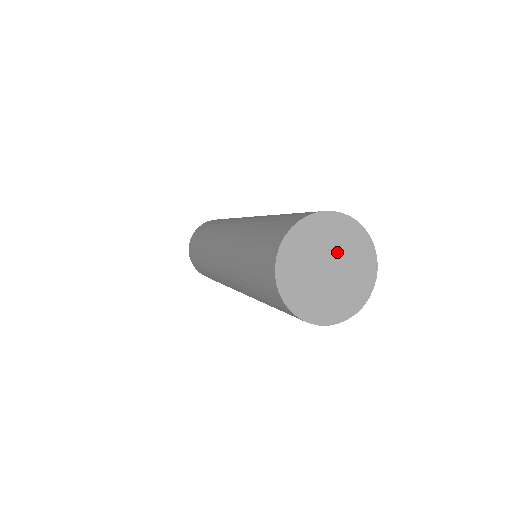
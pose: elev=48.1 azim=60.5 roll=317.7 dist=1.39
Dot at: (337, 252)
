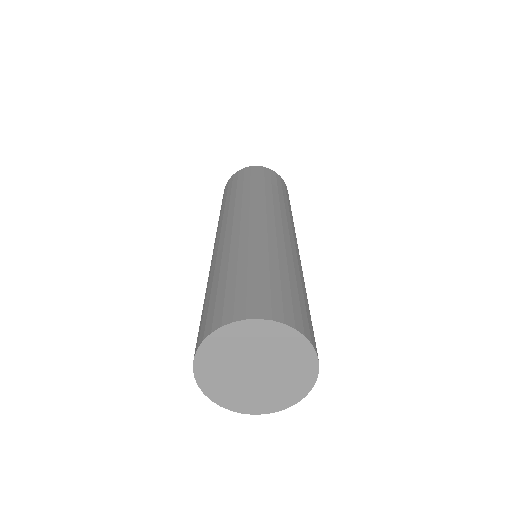
Dot at: (260, 354)
